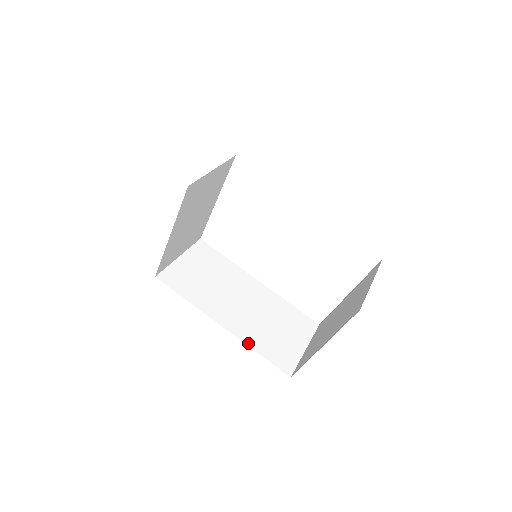
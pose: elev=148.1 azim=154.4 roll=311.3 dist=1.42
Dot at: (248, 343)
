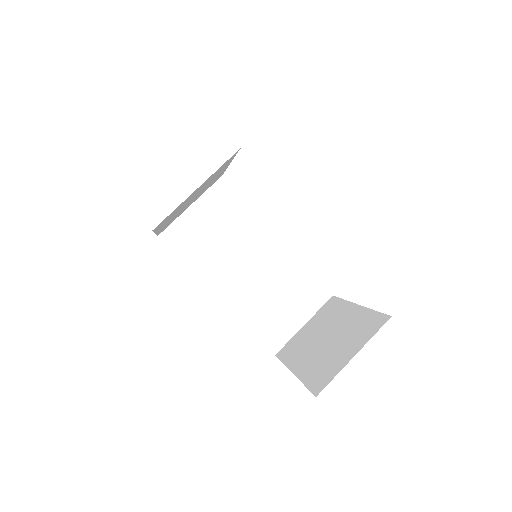
Dot at: (241, 317)
